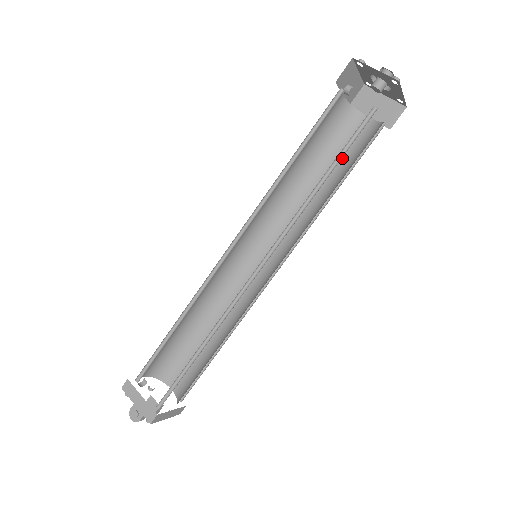
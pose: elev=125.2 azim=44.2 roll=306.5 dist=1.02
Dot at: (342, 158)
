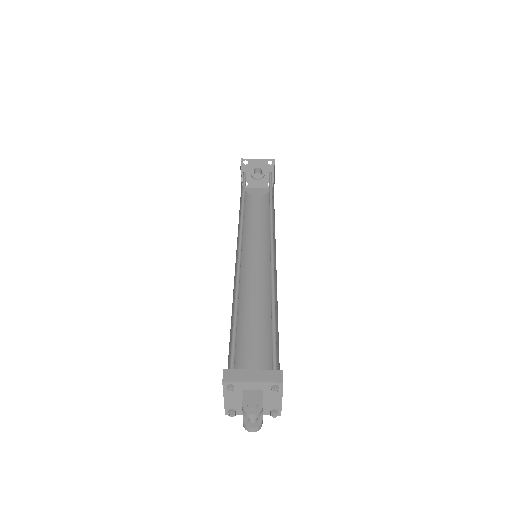
Dot at: (259, 212)
